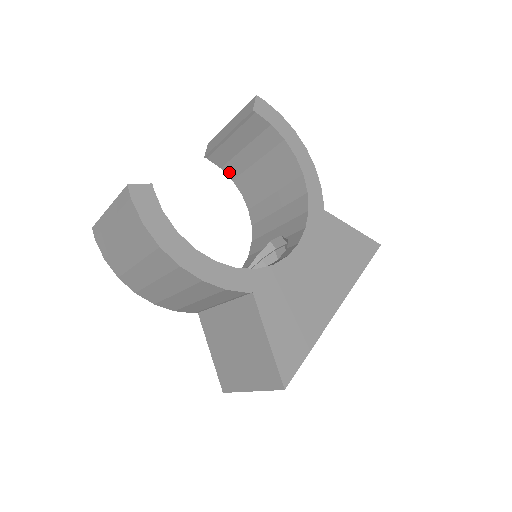
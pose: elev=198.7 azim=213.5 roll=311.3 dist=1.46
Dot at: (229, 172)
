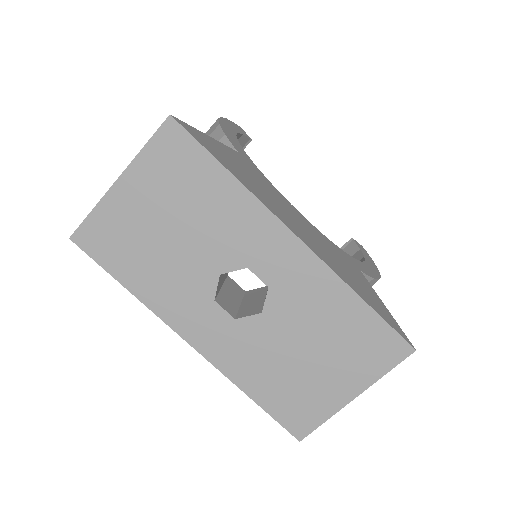
Dot at: occluded
